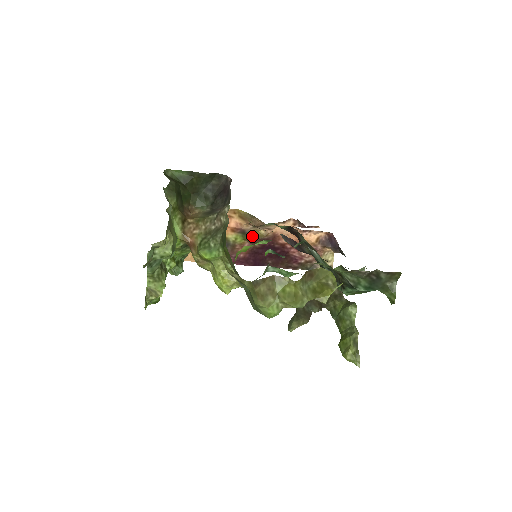
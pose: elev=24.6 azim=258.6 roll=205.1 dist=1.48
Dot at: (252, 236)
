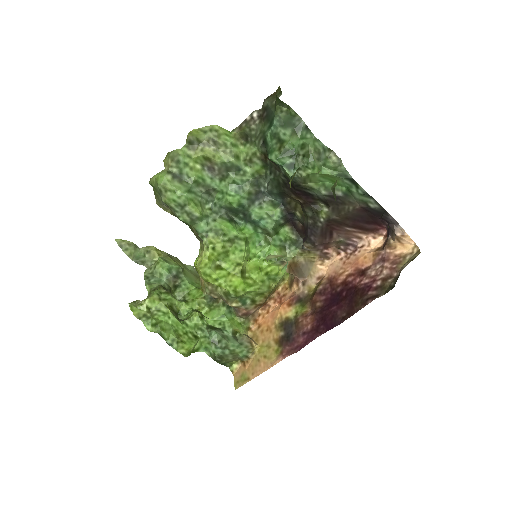
Dot at: (309, 298)
